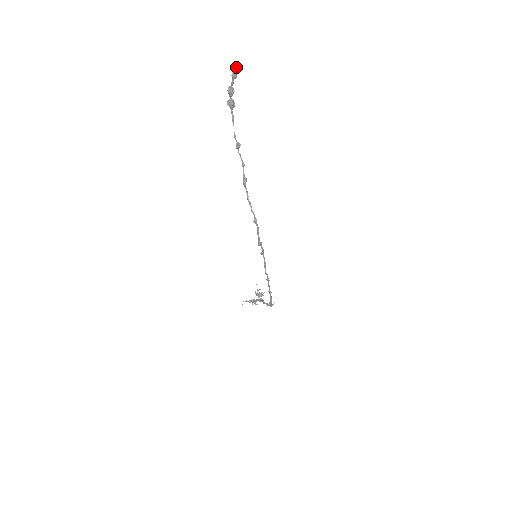
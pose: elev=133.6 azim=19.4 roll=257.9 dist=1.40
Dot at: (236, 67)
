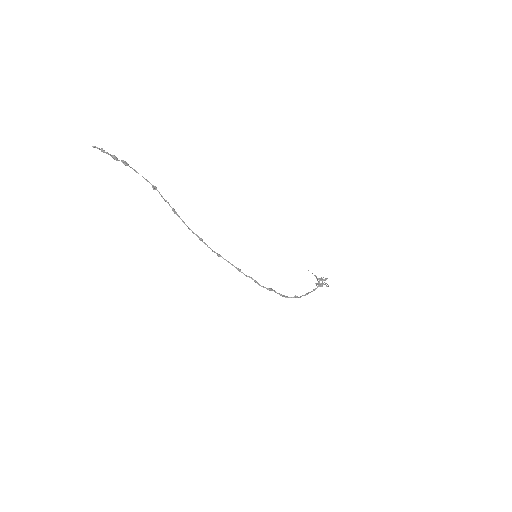
Dot at: (96, 147)
